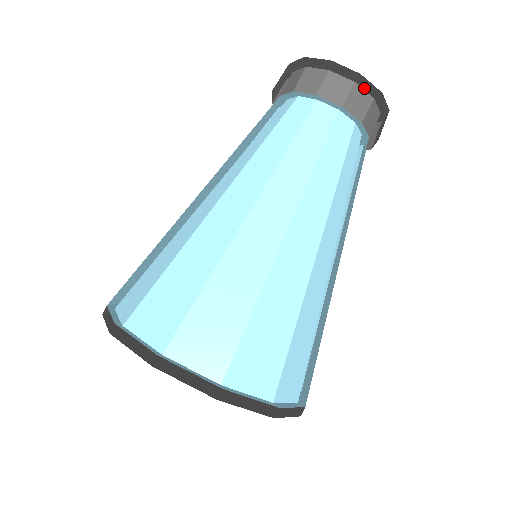
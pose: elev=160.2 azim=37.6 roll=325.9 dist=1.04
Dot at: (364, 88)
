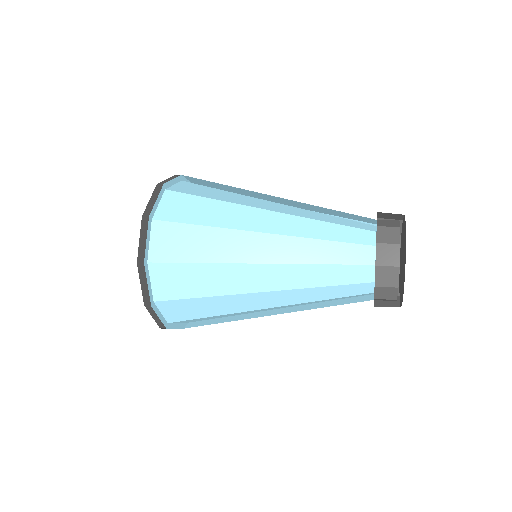
Dot at: occluded
